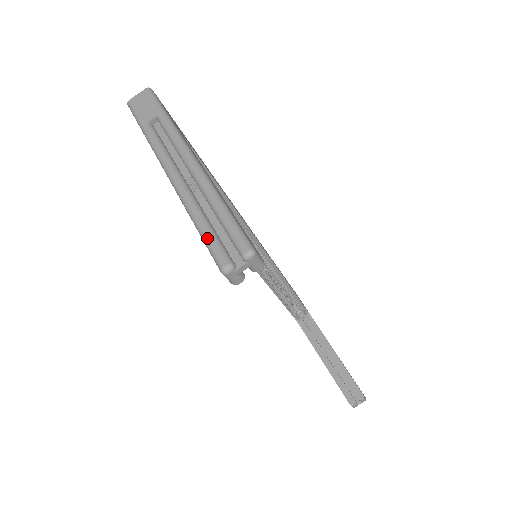
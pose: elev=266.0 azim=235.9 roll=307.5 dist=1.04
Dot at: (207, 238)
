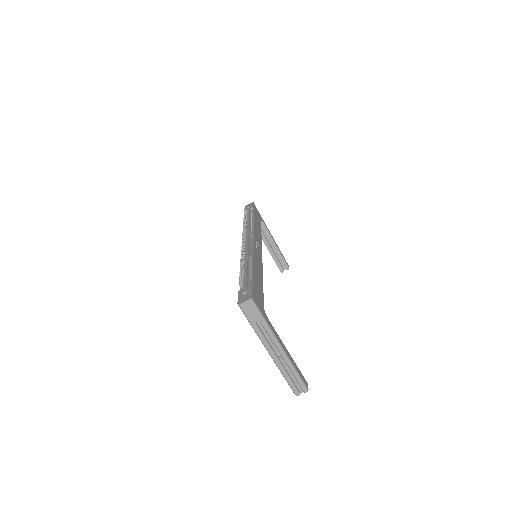
Dot at: (290, 385)
